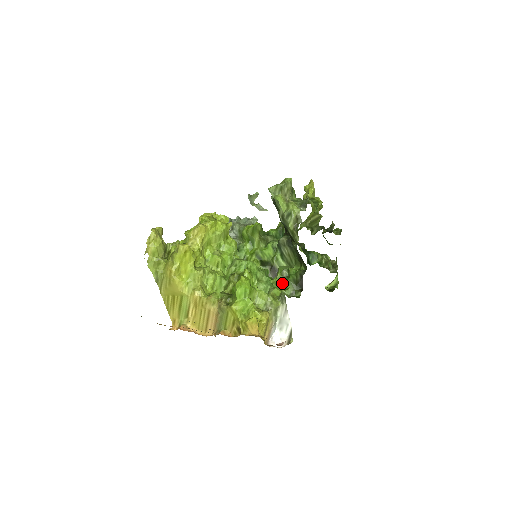
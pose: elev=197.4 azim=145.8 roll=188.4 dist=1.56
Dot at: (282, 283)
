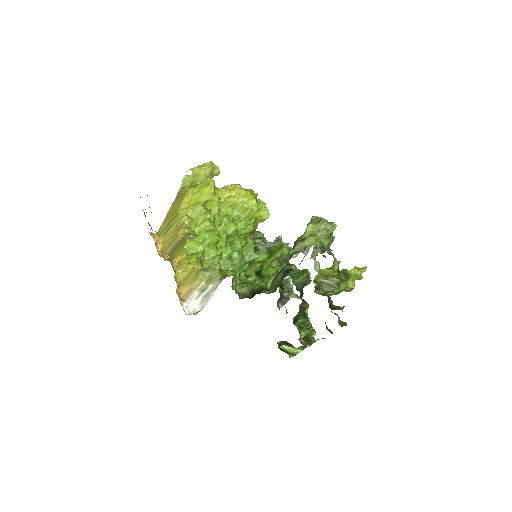
Dot at: occluded
